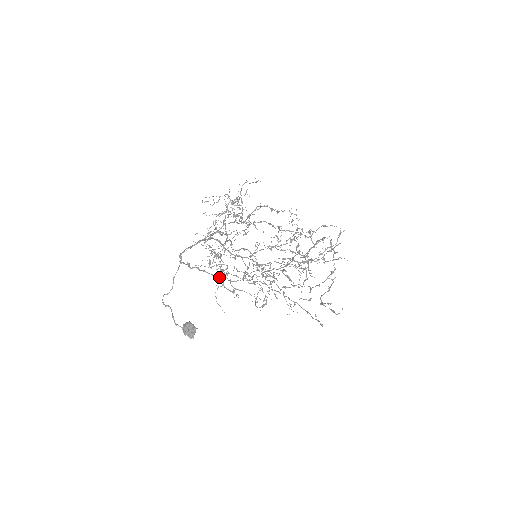
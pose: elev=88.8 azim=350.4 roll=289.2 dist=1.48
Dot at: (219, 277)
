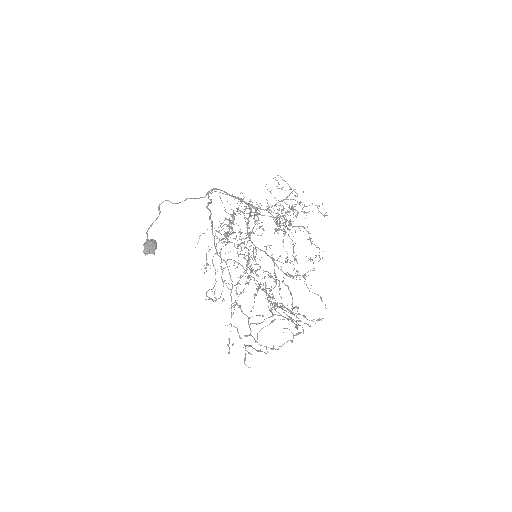
Dot at: (214, 239)
